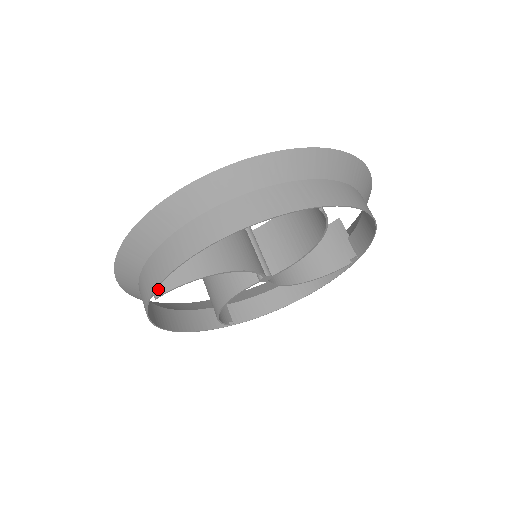
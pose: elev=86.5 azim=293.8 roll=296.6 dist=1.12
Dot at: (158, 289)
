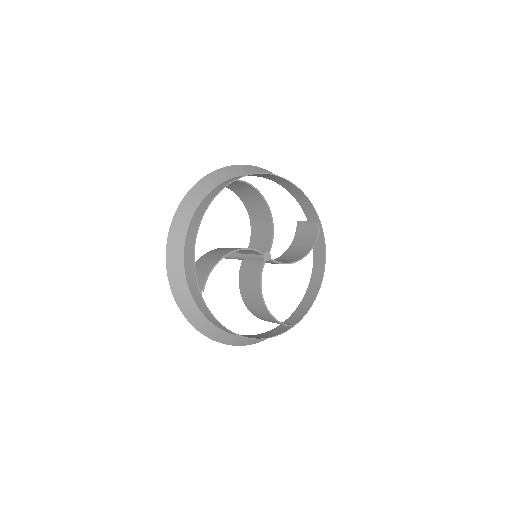
Dot at: (201, 285)
